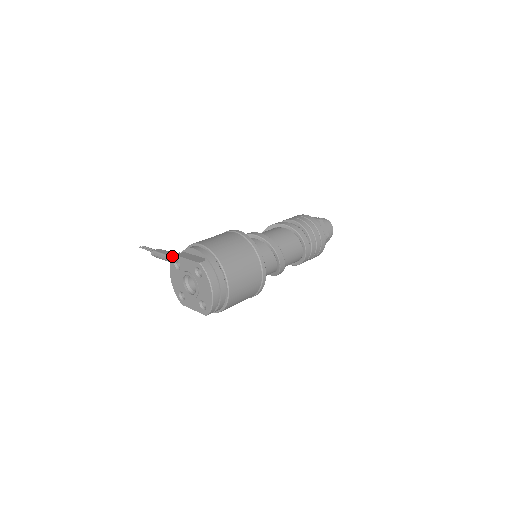
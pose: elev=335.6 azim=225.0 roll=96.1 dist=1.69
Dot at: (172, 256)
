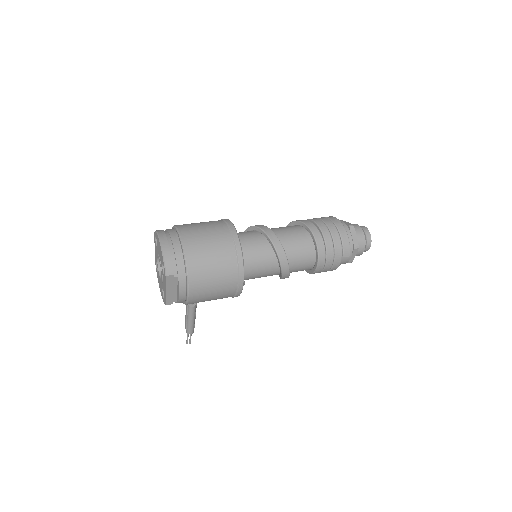
Dot at: occluded
